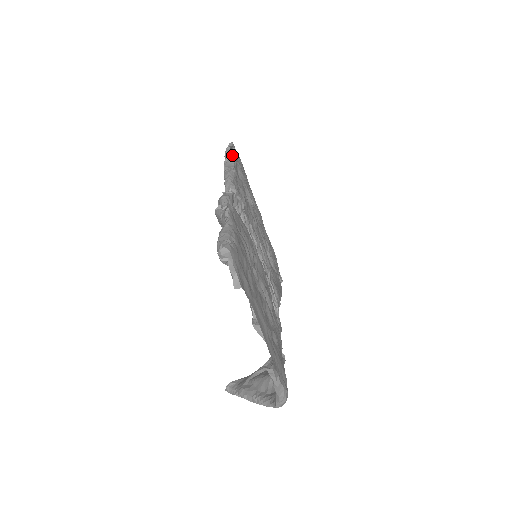
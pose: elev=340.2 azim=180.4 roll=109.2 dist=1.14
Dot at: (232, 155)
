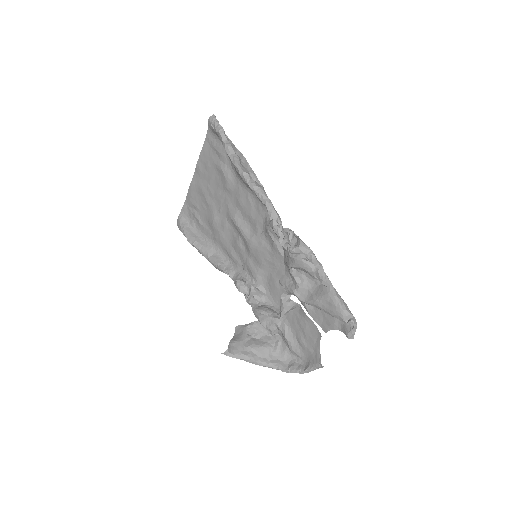
Dot at: (239, 151)
